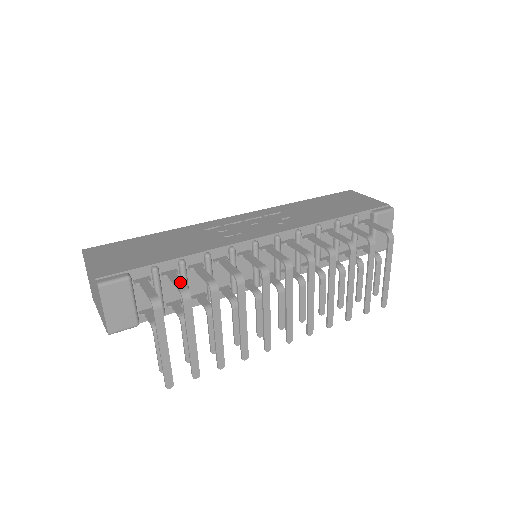
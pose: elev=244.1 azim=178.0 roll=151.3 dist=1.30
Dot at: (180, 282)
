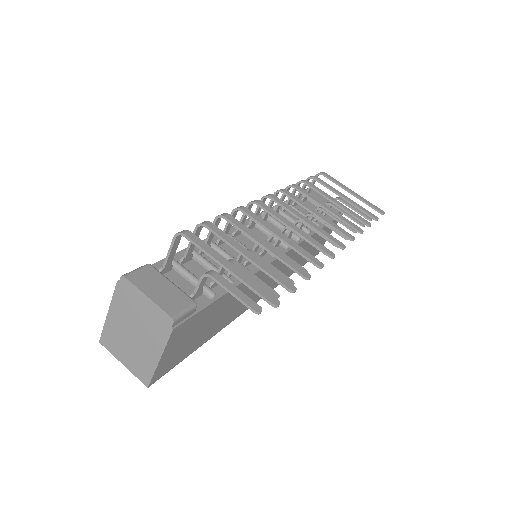
Dot at: occluded
